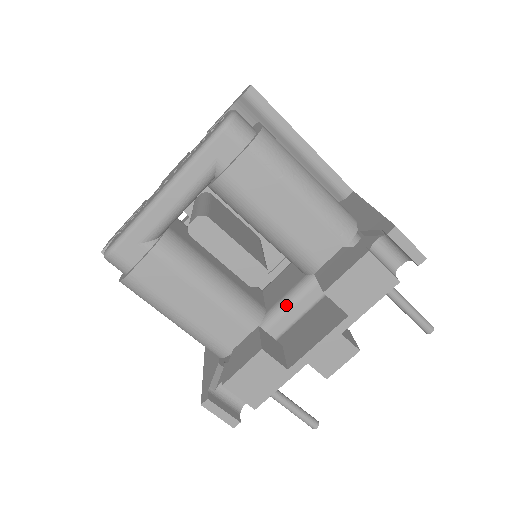
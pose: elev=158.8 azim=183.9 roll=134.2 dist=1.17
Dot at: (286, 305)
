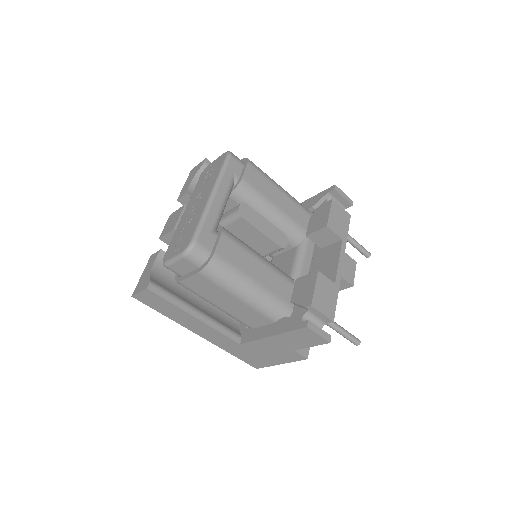
Dot at: (299, 265)
